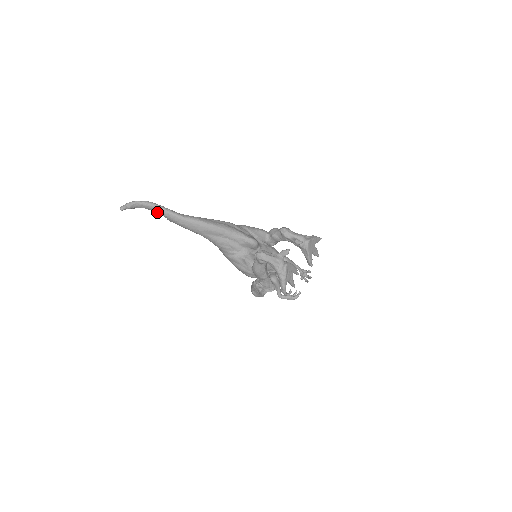
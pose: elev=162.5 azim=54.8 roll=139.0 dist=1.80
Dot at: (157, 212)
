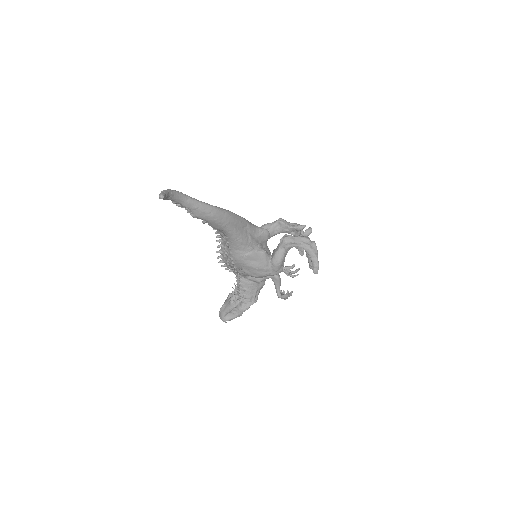
Dot at: (185, 205)
